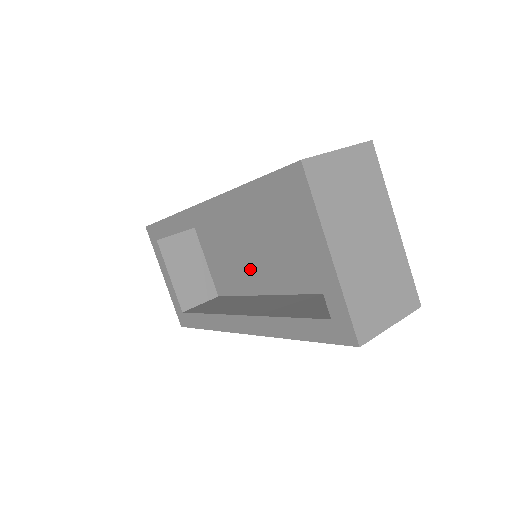
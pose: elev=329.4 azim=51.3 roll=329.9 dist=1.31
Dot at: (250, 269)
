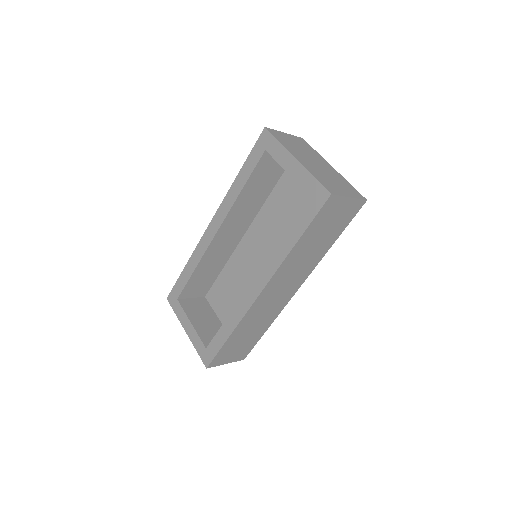
Dot at: occluded
